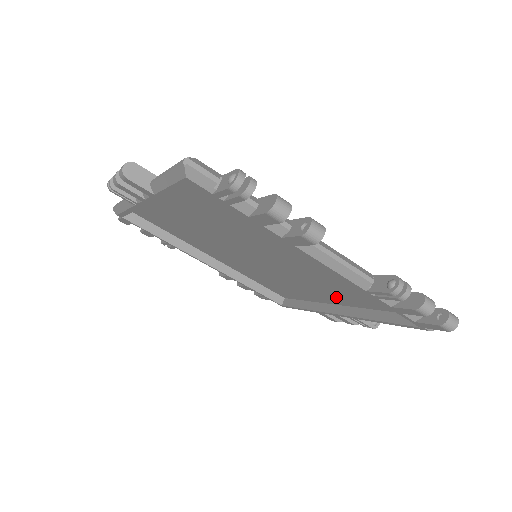
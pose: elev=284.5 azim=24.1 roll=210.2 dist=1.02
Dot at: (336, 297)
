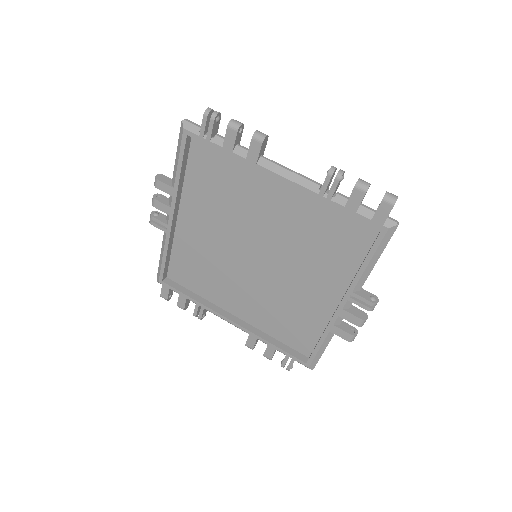
Dot at: (330, 280)
